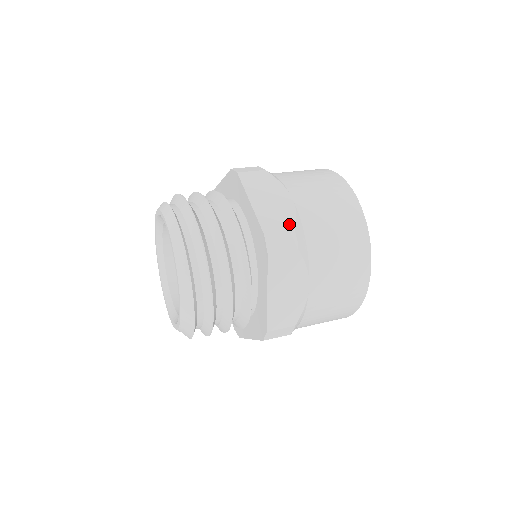
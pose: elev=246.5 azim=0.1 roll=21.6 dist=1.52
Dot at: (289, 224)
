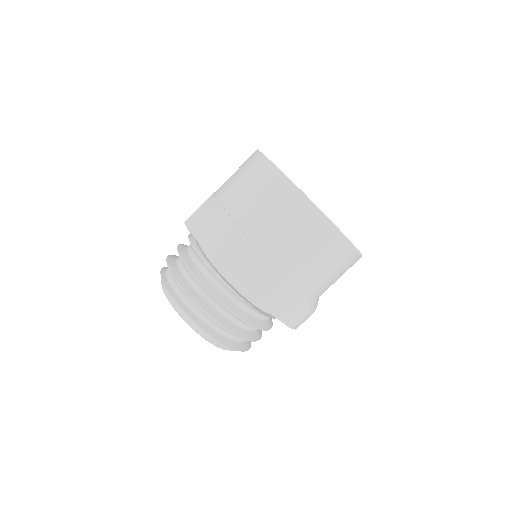
Dot at: occluded
